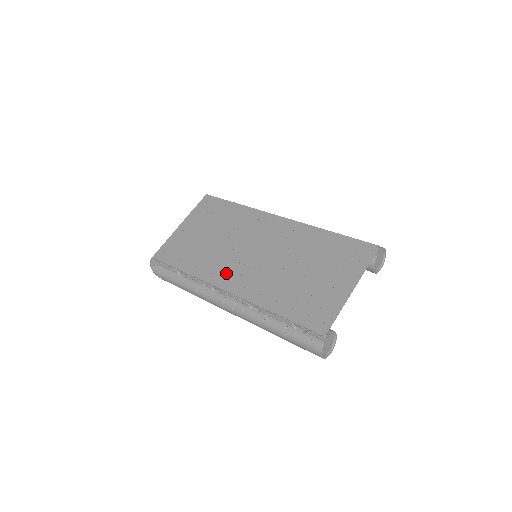
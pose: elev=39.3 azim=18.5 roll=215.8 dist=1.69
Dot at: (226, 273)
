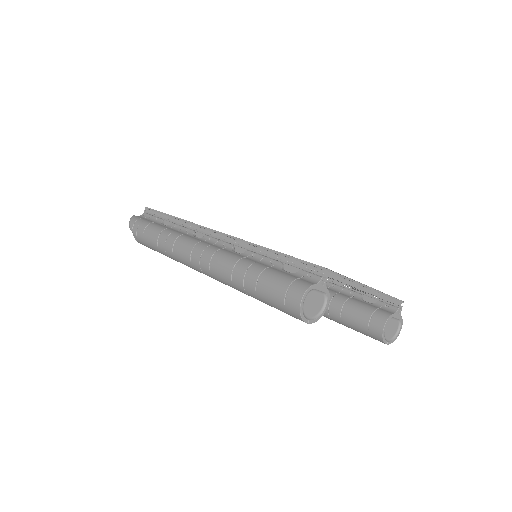
Dot at: occluded
